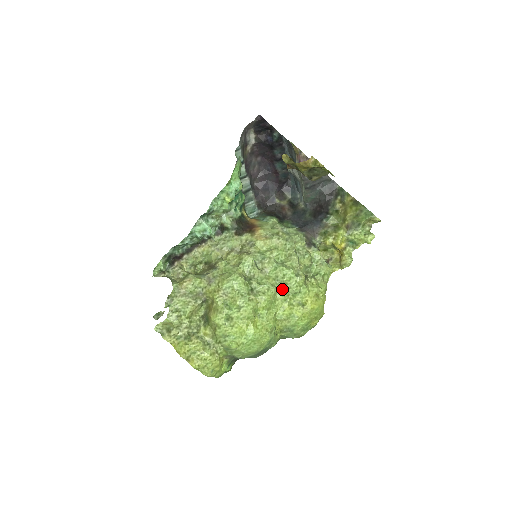
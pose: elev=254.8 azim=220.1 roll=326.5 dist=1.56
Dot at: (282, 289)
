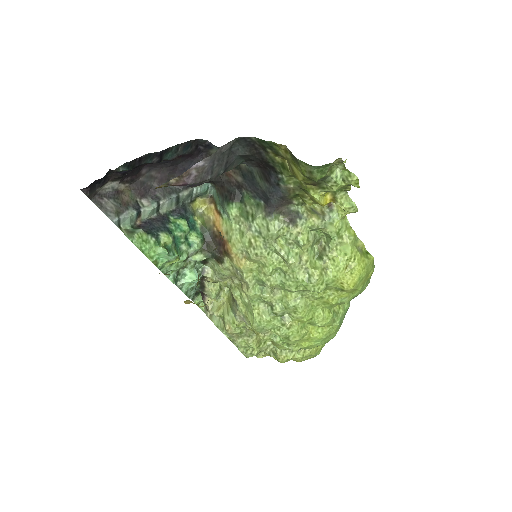
Dot at: (308, 294)
